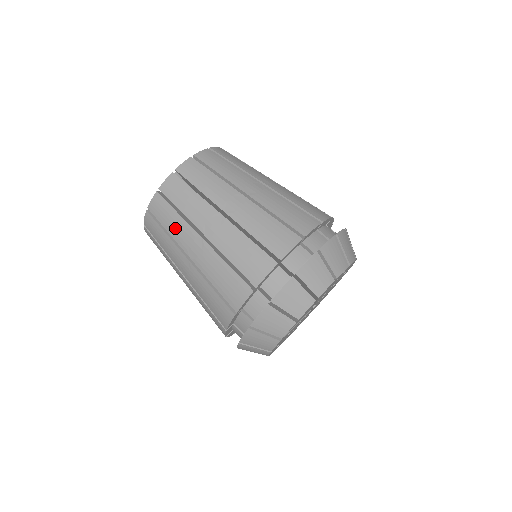
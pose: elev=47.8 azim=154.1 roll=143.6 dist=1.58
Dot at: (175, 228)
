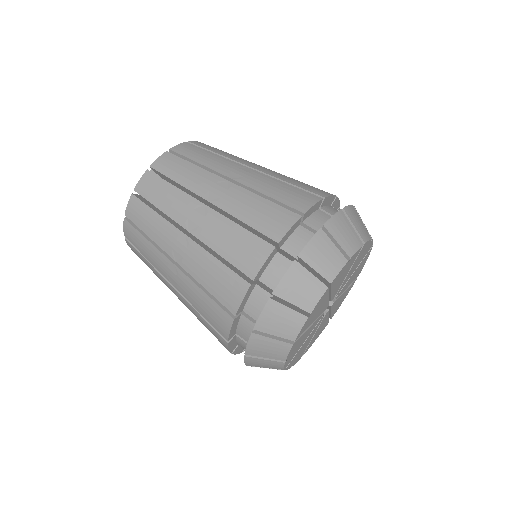
Dot at: (190, 177)
